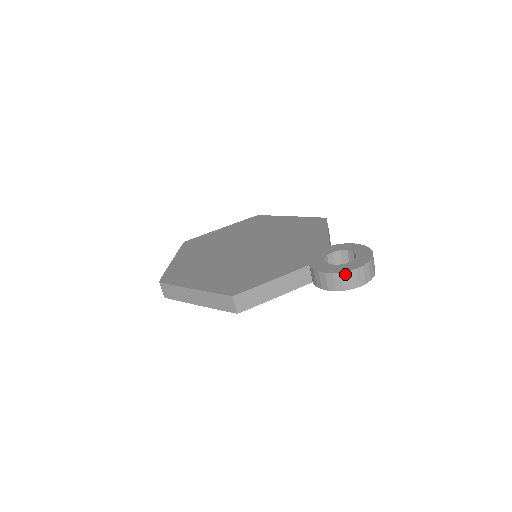
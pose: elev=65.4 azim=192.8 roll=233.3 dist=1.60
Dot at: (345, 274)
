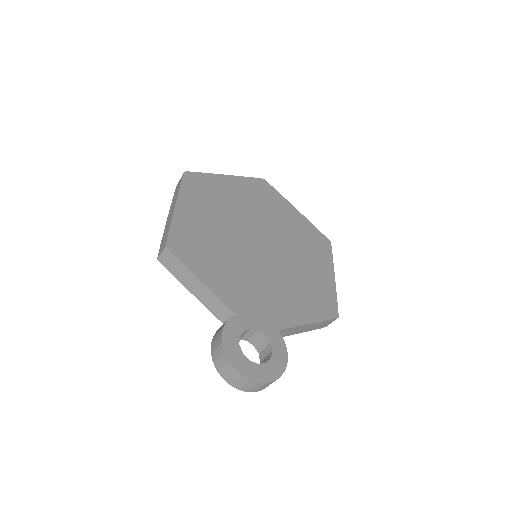
Dot at: (225, 357)
